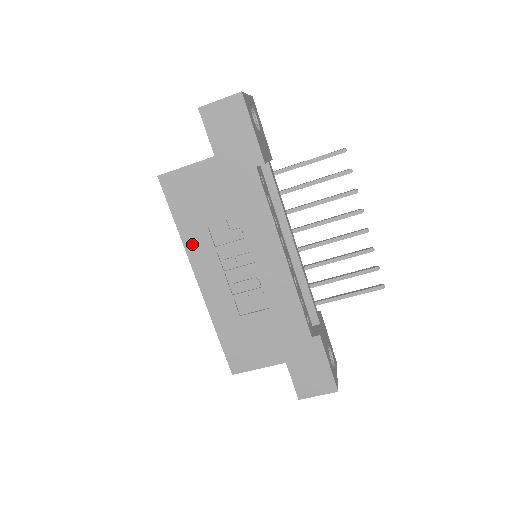
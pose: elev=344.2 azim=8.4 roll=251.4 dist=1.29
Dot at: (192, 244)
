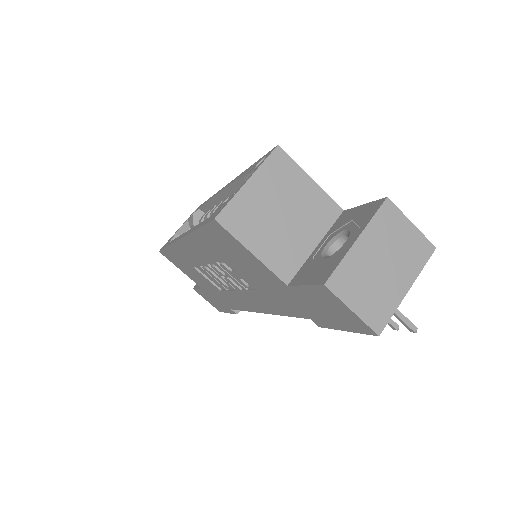
Dot at: (197, 242)
